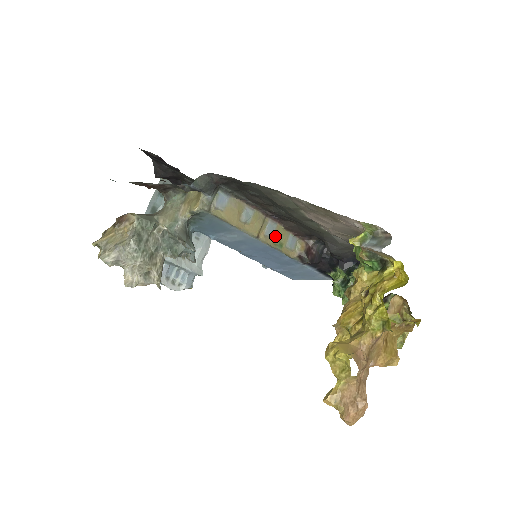
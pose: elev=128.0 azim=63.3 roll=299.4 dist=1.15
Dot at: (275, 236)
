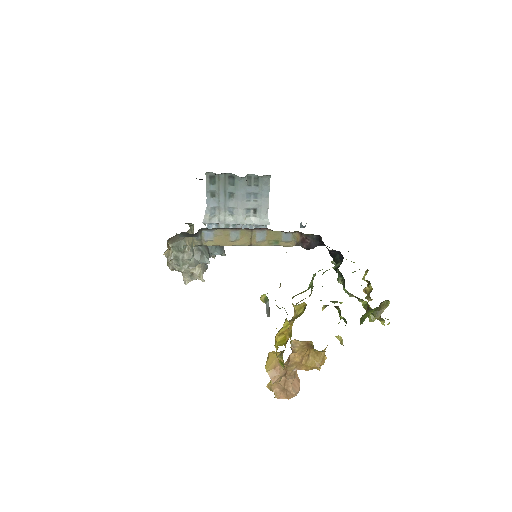
Dot at: (268, 238)
